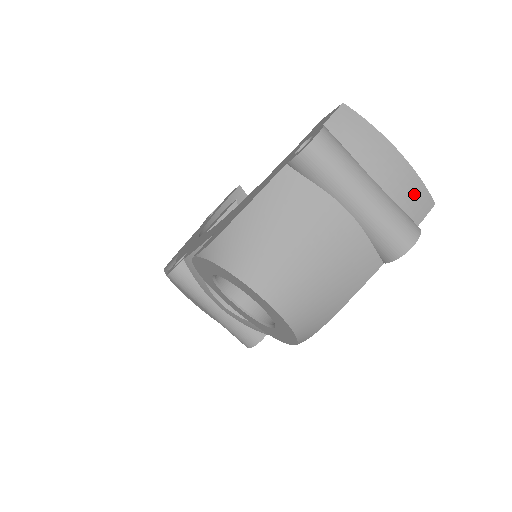
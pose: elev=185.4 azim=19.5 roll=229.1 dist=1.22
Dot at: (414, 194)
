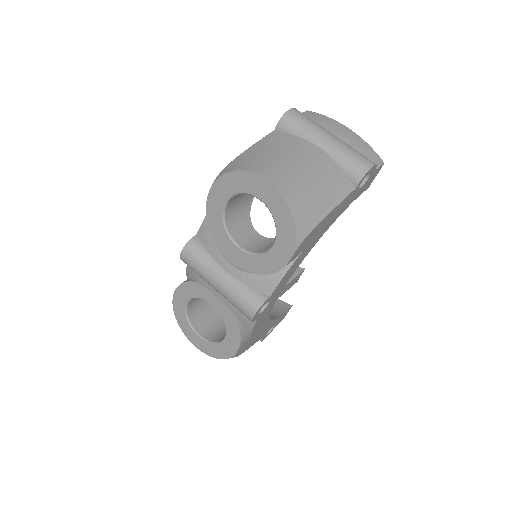
Dot at: (366, 150)
